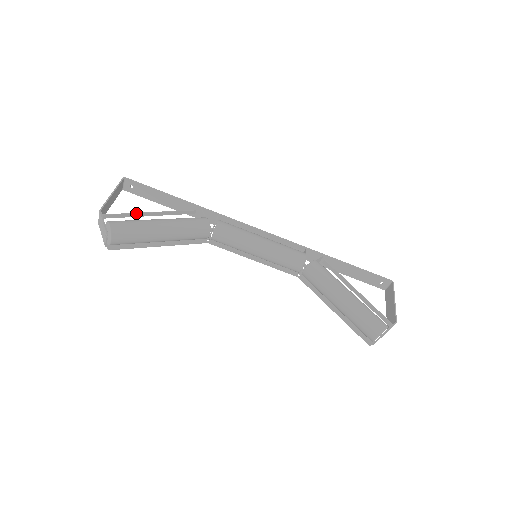
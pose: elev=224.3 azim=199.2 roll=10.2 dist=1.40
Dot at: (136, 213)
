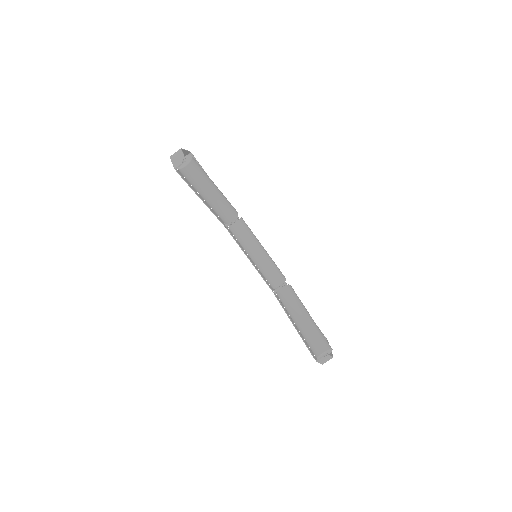
Dot at: occluded
